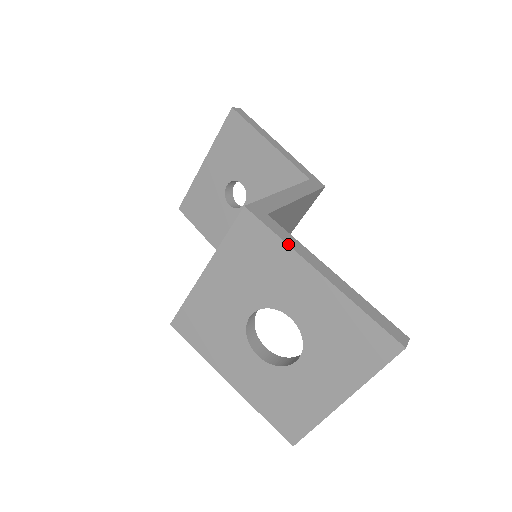
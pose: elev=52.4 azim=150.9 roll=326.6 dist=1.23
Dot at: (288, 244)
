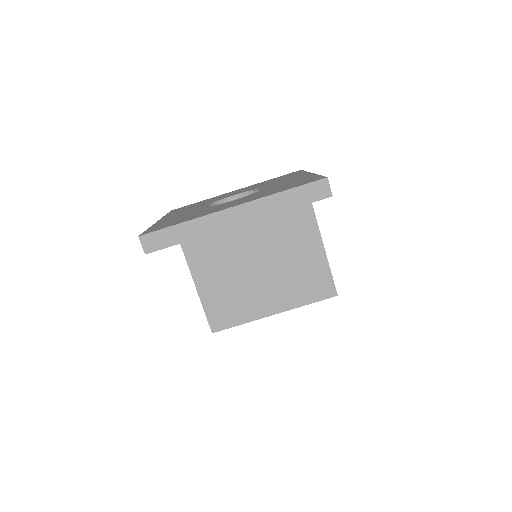
Dot at: occluded
